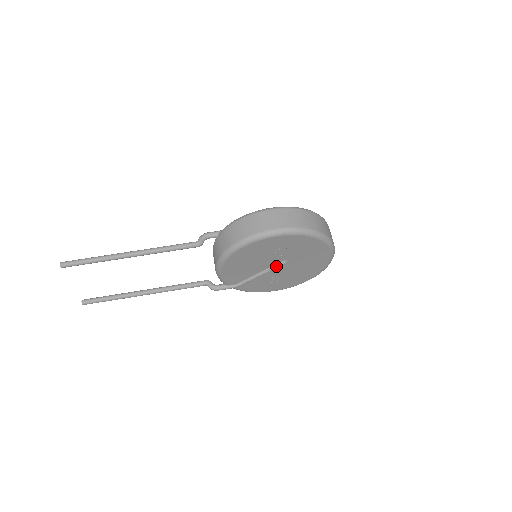
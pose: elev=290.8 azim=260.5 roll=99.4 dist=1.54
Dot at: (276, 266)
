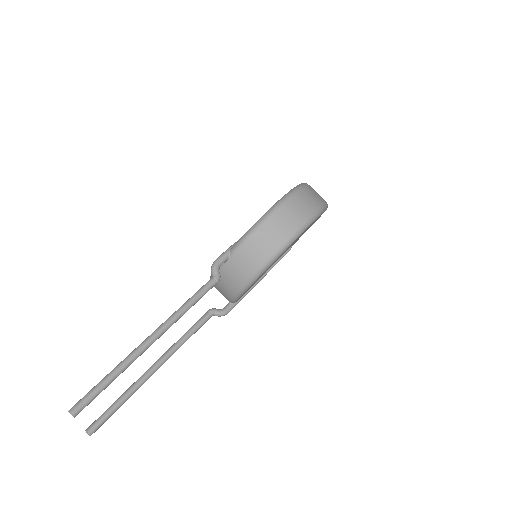
Dot at: (283, 256)
